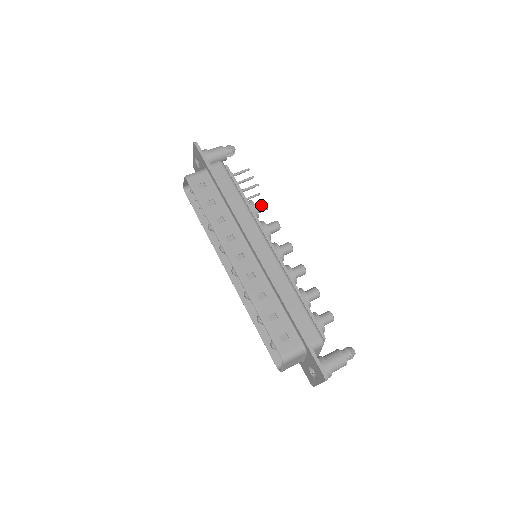
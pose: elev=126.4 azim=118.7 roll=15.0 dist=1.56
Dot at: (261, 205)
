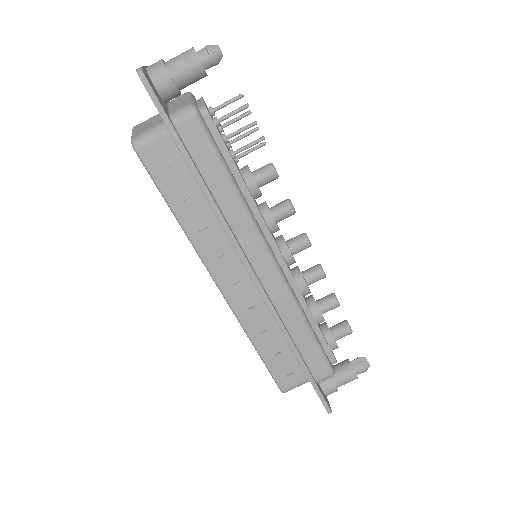
Dot at: (267, 178)
